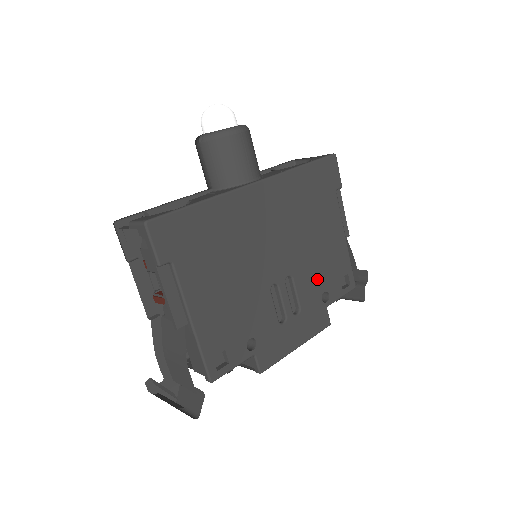
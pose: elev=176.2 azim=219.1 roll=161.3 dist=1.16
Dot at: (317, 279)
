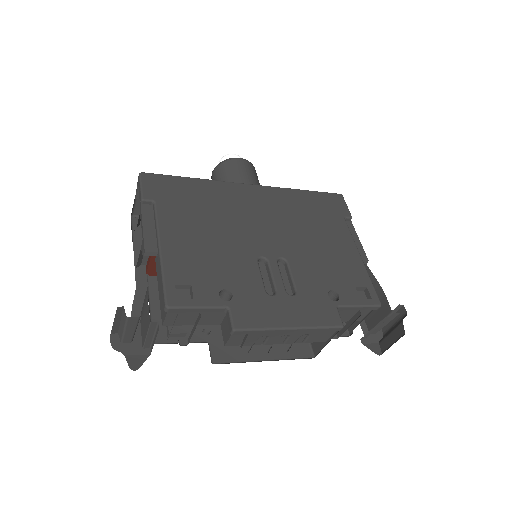
Dot at: (321, 275)
